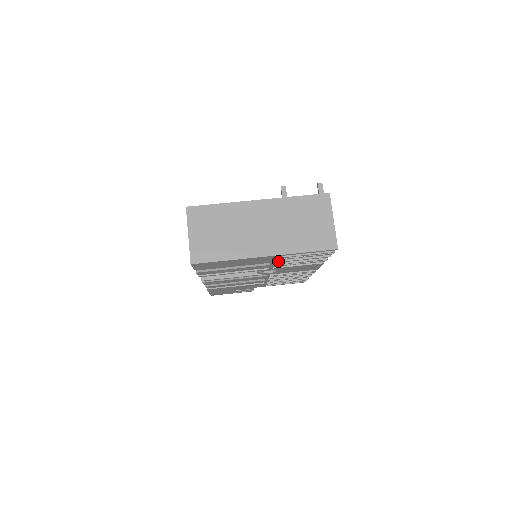
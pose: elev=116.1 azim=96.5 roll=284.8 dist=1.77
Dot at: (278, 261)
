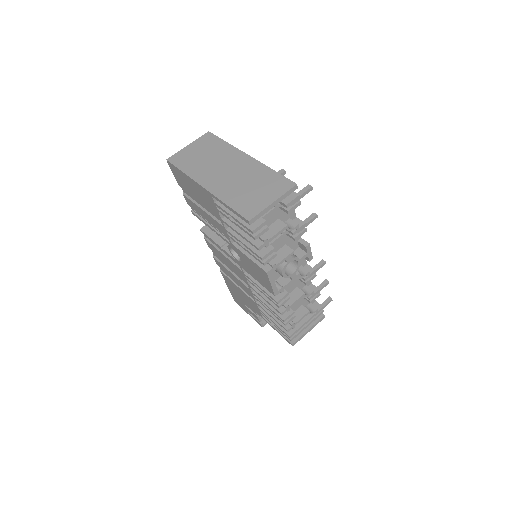
Dot at: (224, 220)
